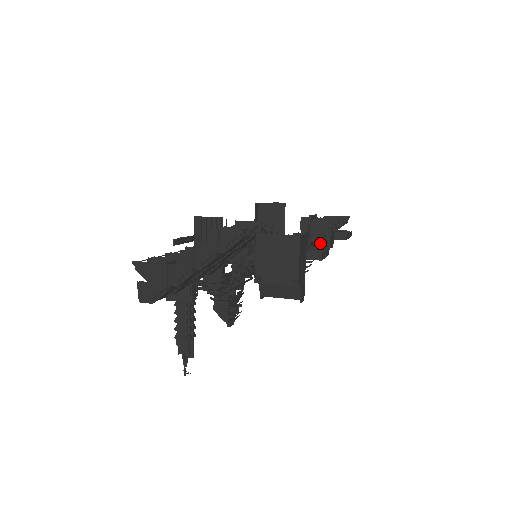
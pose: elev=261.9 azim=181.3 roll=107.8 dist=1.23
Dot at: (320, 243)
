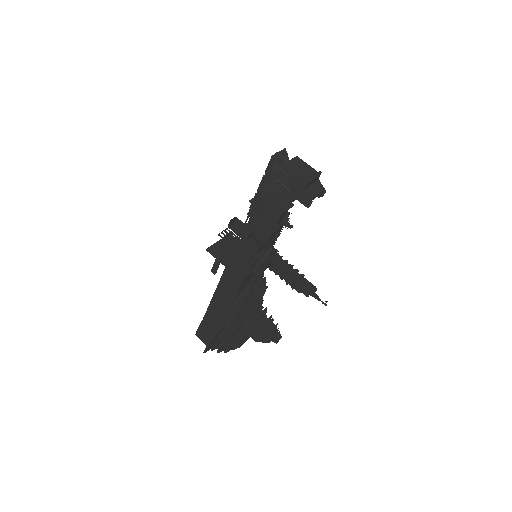
Dot at: occluded
